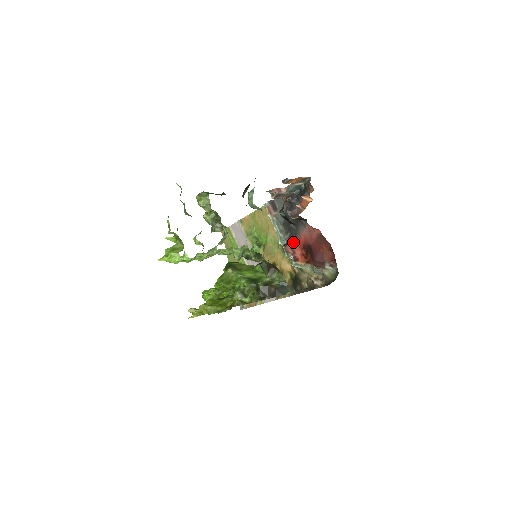
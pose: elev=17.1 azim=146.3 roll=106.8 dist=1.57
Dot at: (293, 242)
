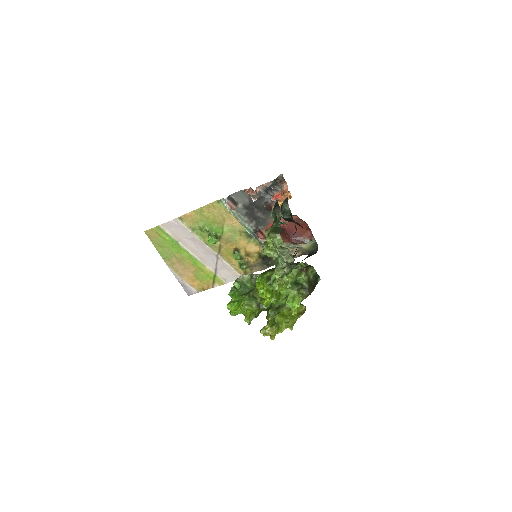
Dot at: (262, 228)
